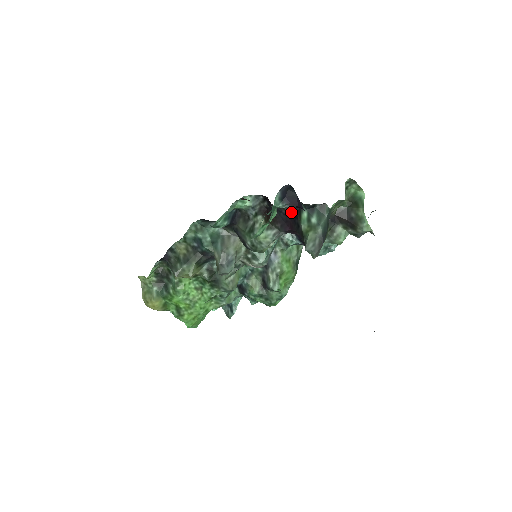
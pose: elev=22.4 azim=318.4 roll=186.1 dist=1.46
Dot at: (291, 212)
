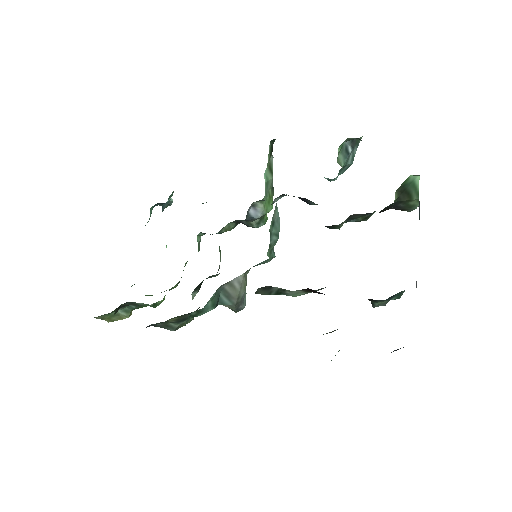
Dot at: occluded
